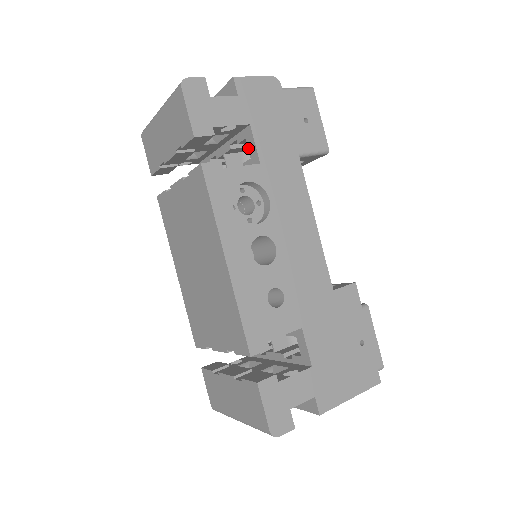
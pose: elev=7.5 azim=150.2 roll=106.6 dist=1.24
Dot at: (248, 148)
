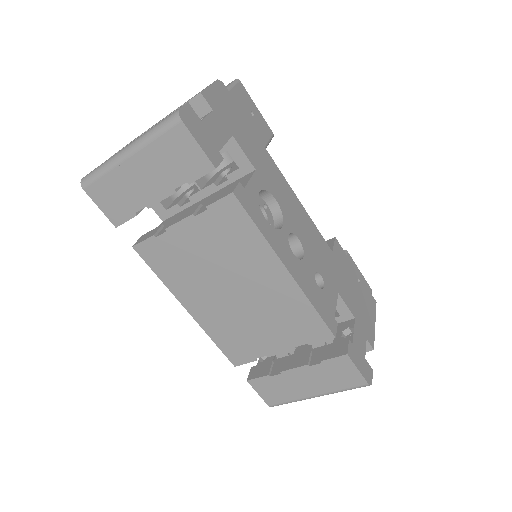
Dot at: (233, 159)
